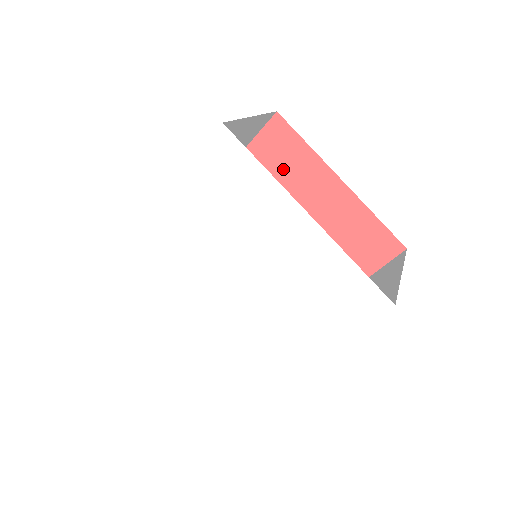
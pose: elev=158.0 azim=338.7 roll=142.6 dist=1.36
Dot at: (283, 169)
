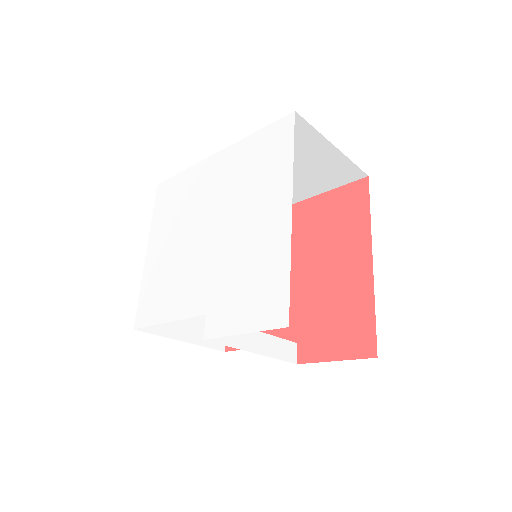
Dot at: (339, 223)
